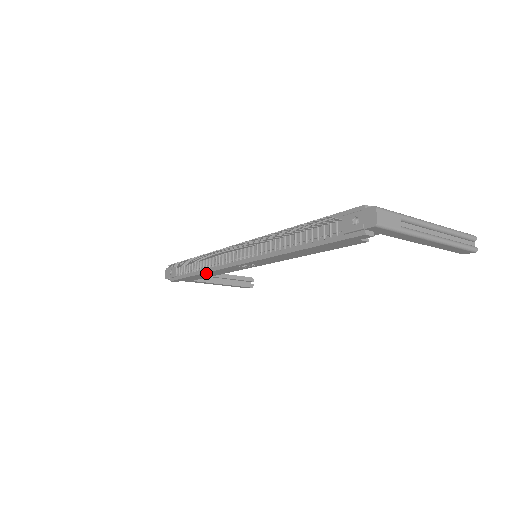
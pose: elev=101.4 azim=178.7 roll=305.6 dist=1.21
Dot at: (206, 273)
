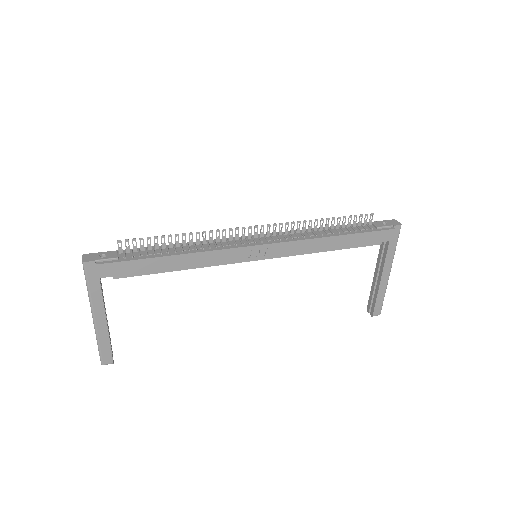
Dot at: (191, 255)
